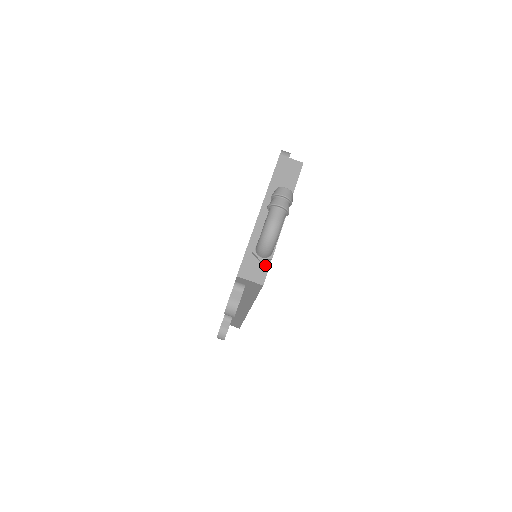
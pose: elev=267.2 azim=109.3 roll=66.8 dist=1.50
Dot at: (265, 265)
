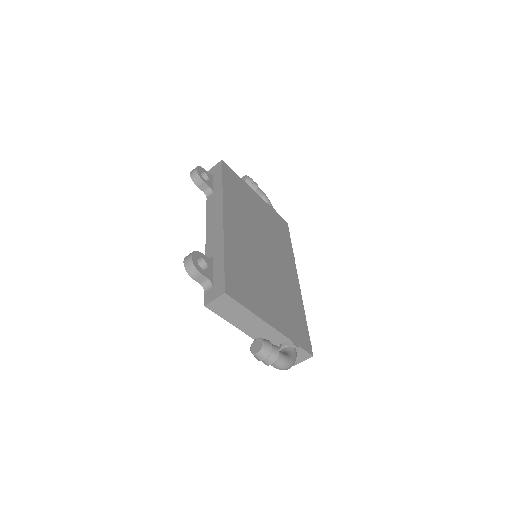
Dot at: (299, 351)
